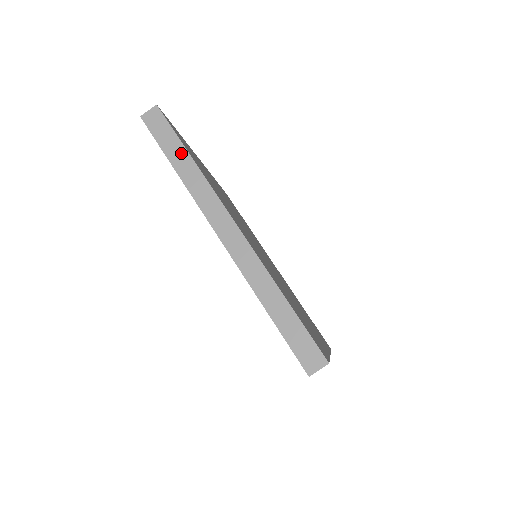
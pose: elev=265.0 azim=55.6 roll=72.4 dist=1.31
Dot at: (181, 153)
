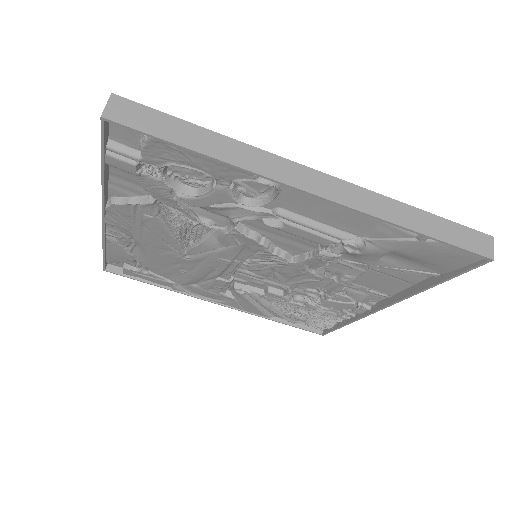
Dot at: occluded
